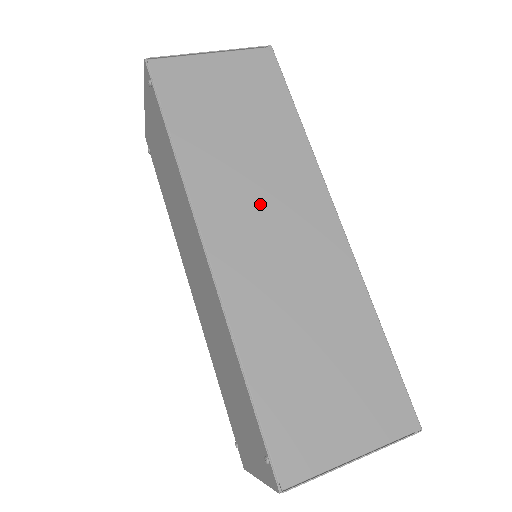
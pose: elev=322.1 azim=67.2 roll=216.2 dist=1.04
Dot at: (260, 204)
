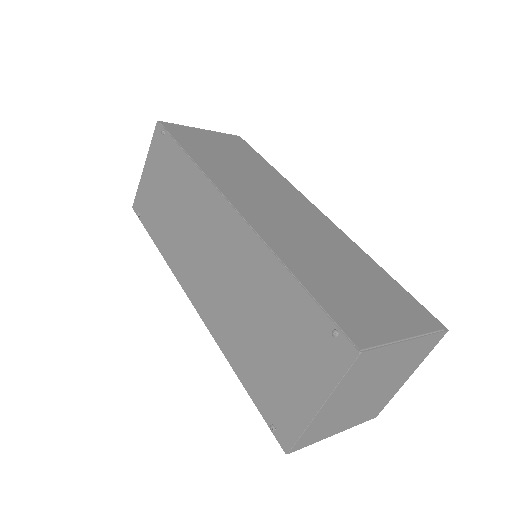
Dot at: (263, 194)
